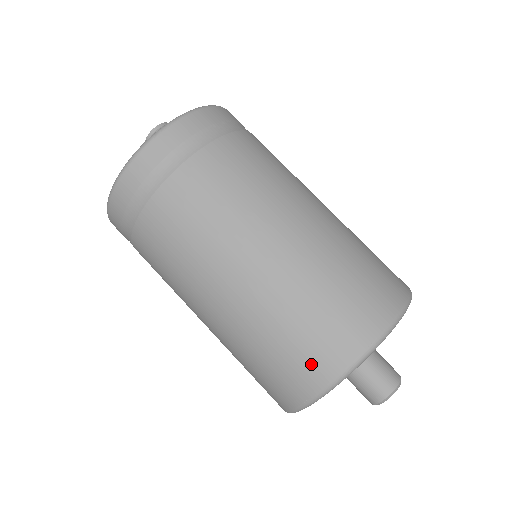
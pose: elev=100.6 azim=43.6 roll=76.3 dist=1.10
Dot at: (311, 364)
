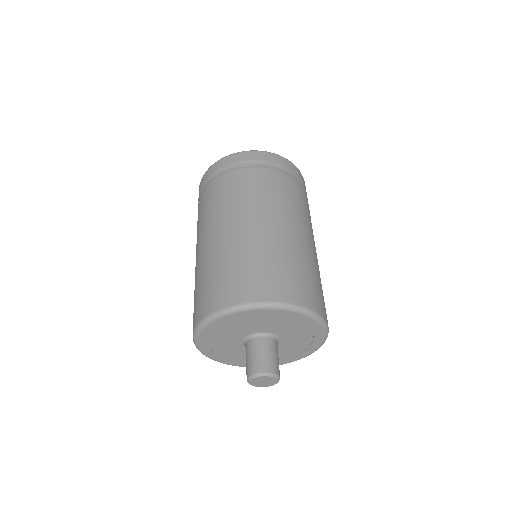
Dot at: (193, 318)
